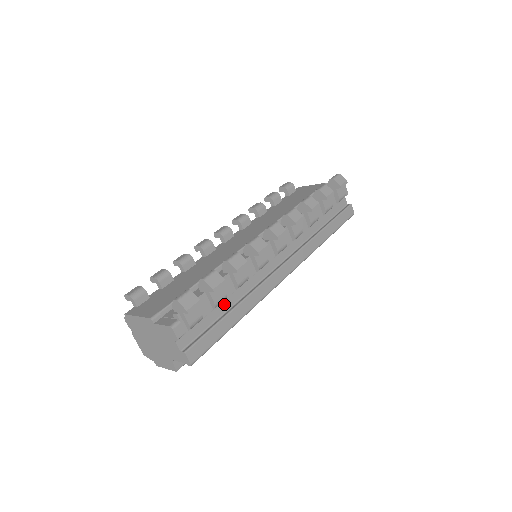
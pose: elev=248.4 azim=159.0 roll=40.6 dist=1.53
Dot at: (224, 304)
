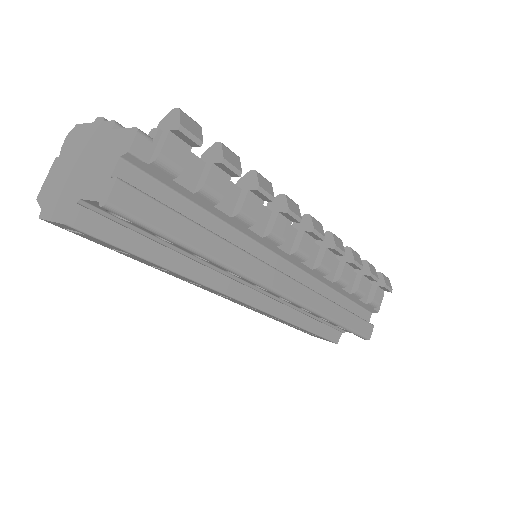
Dot at: (204, 216)
